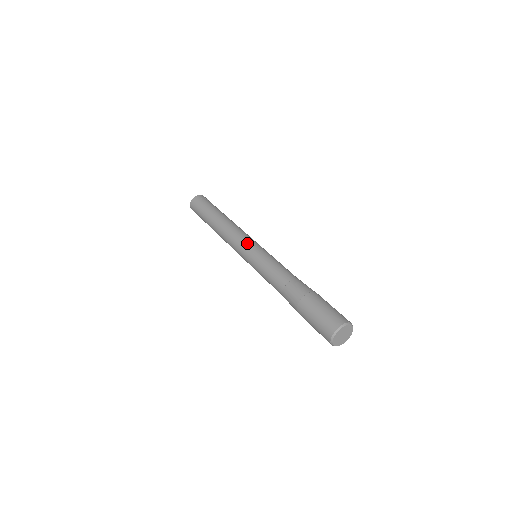
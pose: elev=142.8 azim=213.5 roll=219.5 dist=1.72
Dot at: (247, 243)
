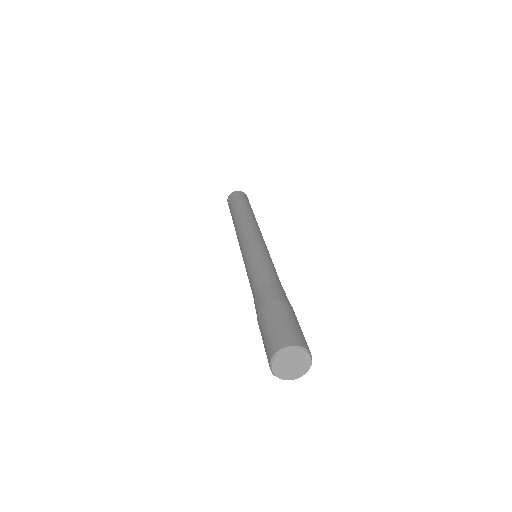
Dot at: (245, 241)
